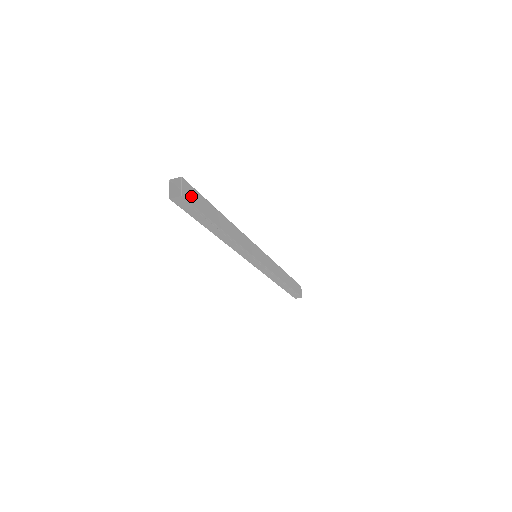
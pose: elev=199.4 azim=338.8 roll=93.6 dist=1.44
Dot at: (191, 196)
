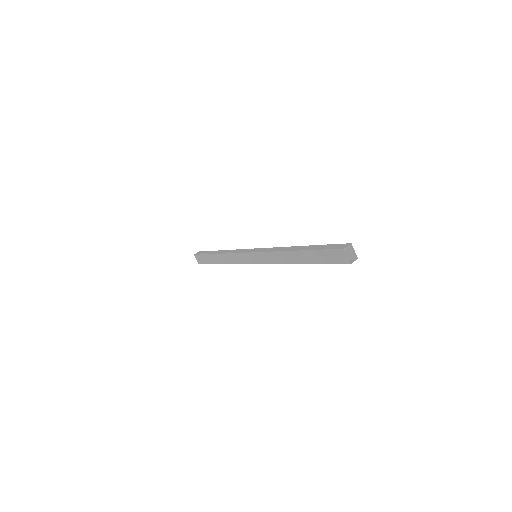
Dot at: occluded
